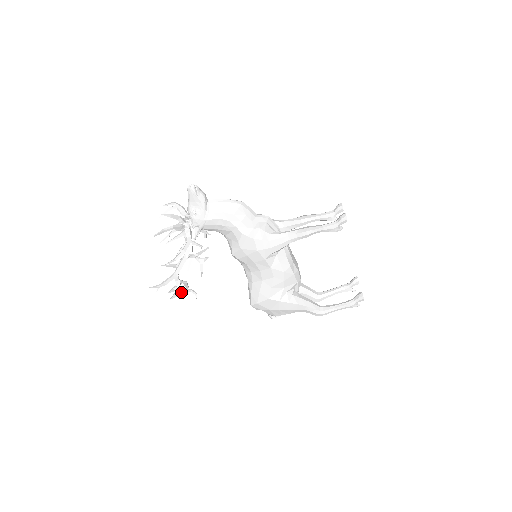
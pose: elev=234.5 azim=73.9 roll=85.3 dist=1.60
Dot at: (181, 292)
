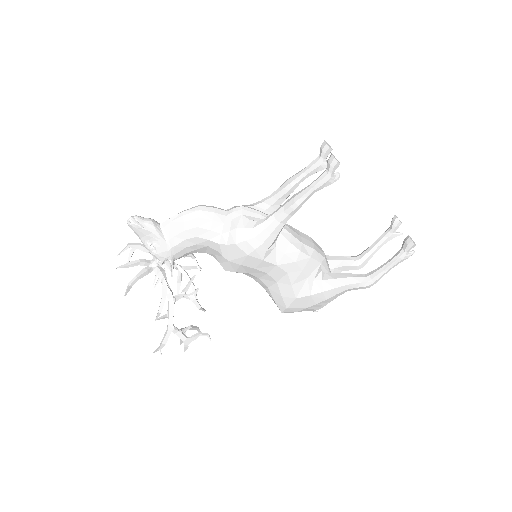
Dot at: (189, 342)
